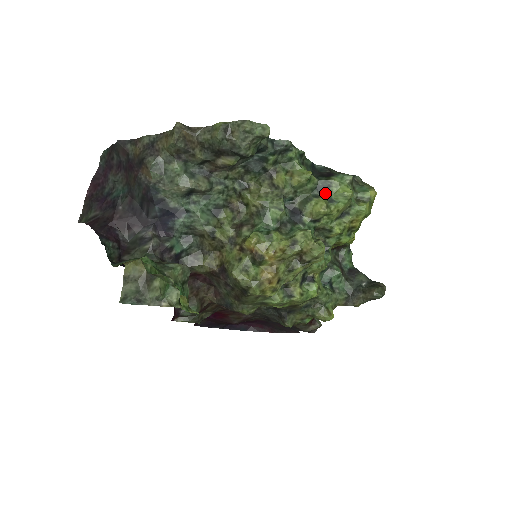
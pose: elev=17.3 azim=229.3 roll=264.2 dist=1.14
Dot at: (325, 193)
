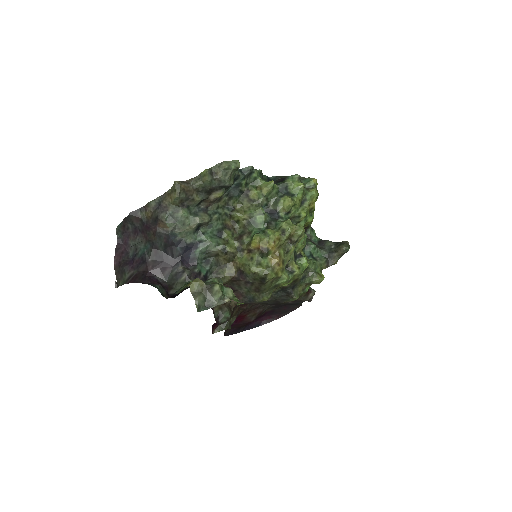
Dot at: (286, 192)
